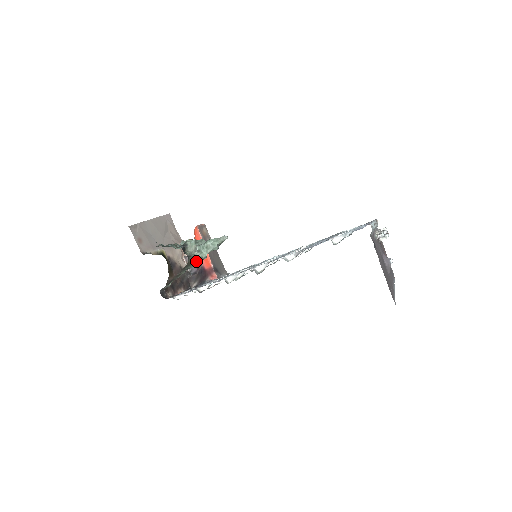
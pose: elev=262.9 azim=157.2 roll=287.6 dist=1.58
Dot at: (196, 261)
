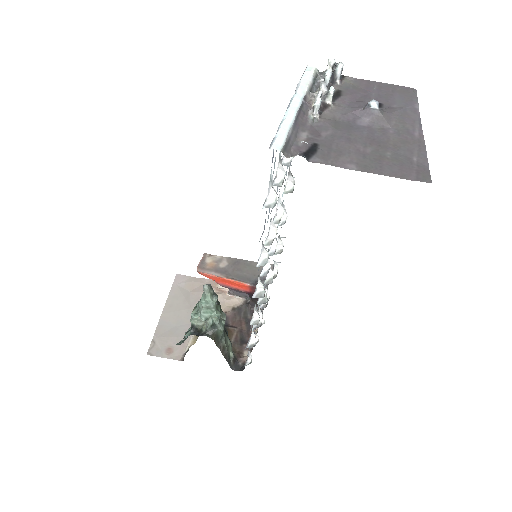
Dot at: (216, 328)
